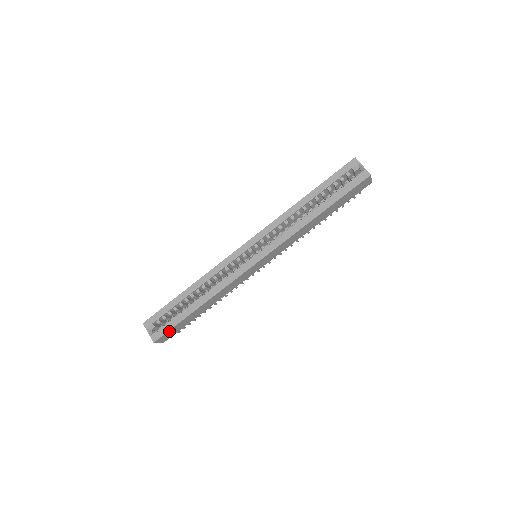
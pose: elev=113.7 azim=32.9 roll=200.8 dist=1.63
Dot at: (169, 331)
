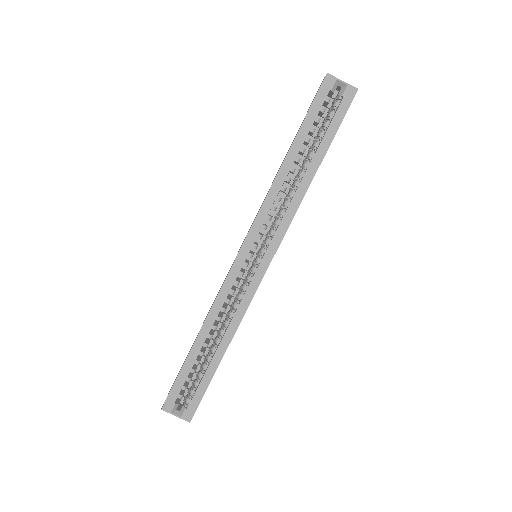
Dot at: (200, 399)
